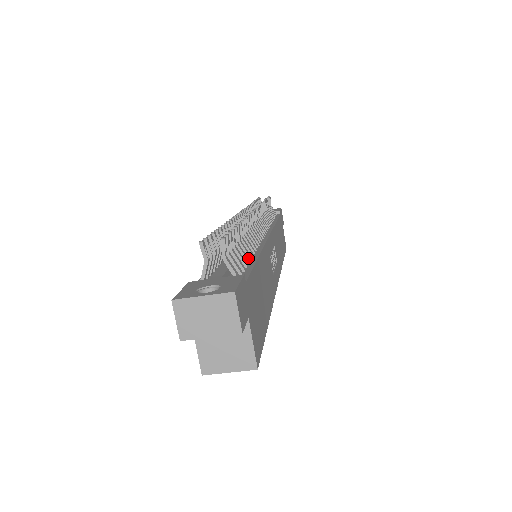
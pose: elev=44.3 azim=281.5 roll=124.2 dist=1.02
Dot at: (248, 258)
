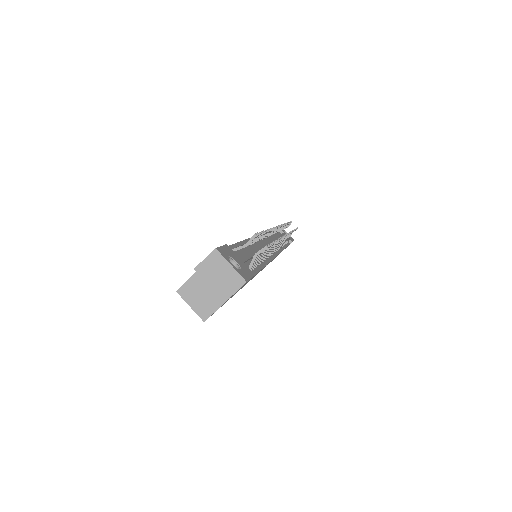
Dot at: (260, 263)
